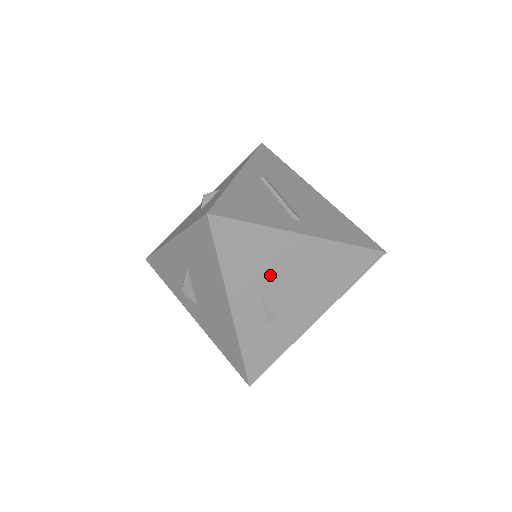
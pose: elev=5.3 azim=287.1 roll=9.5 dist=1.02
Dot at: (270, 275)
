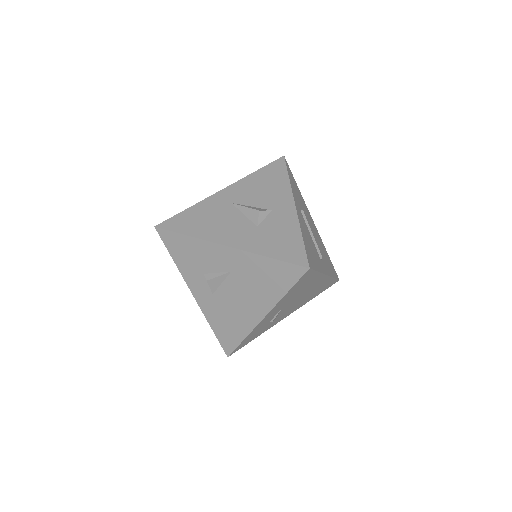
Dot at: (295, 297)
